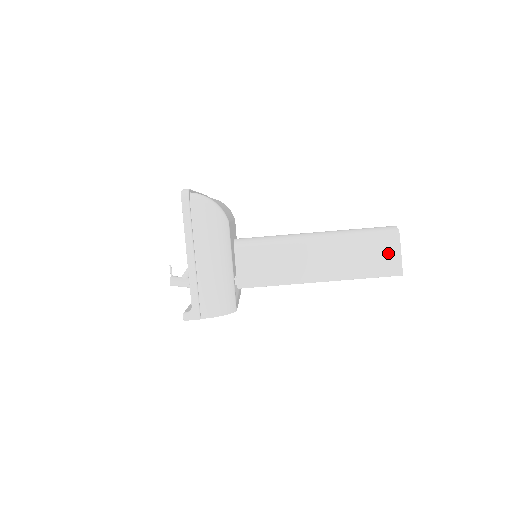
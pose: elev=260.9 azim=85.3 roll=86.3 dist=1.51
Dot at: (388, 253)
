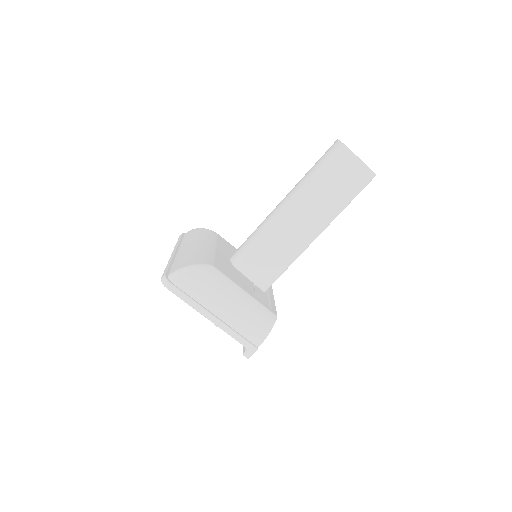
Dot at: (350, 169)
